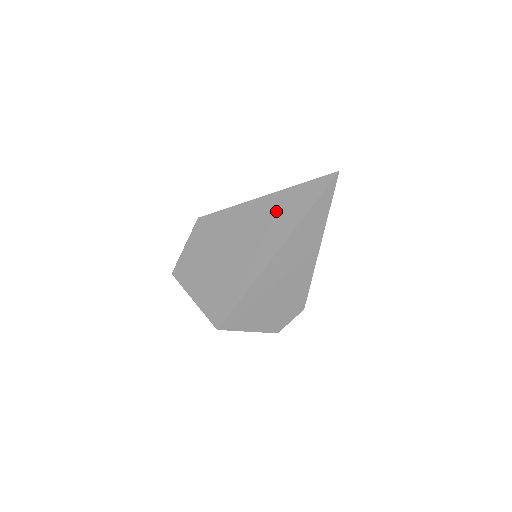
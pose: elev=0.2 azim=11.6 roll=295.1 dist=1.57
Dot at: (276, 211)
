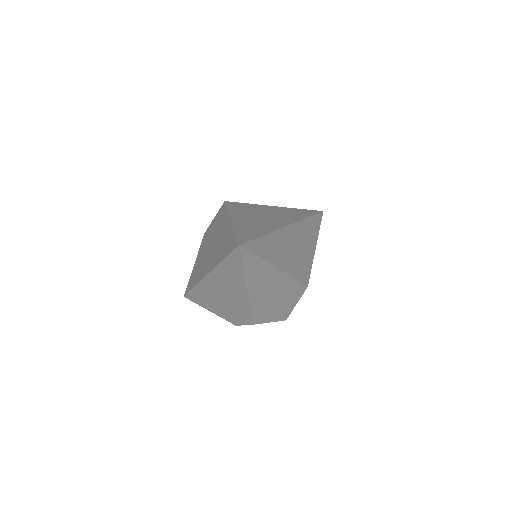
Dot at: (223, 241)
